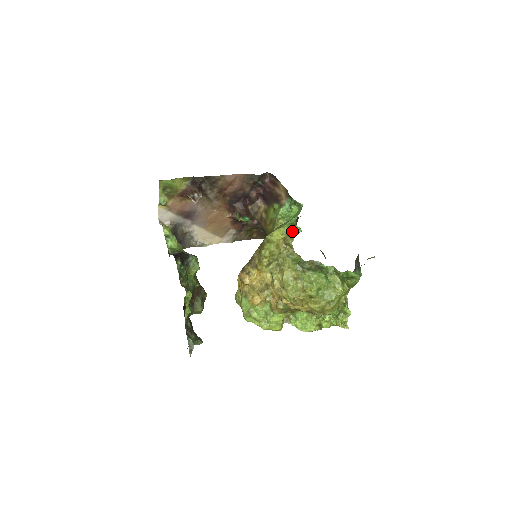
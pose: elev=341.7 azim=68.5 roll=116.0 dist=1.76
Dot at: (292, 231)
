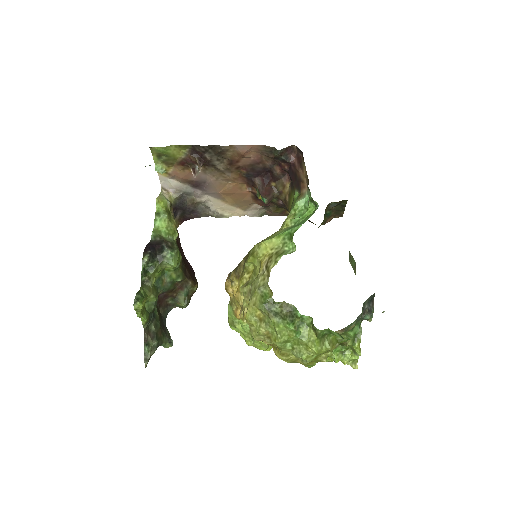
Dot at: (285, 246)
